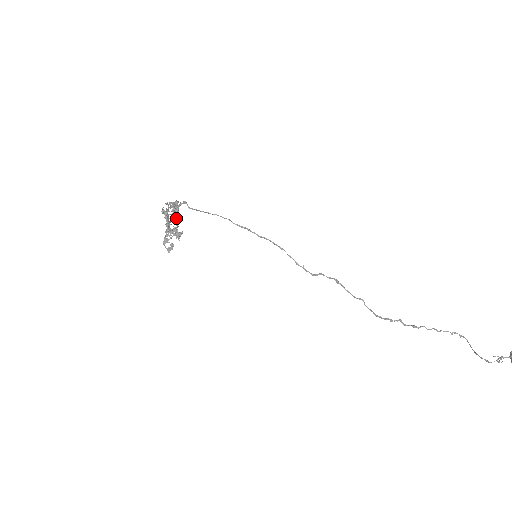
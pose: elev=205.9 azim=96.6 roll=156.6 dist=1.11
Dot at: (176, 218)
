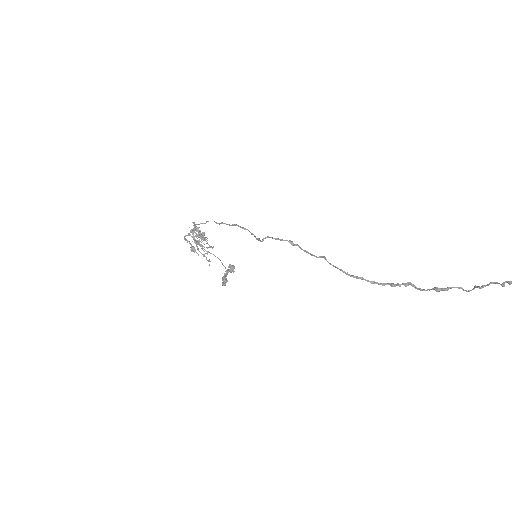
Dot at: (210, 247)
